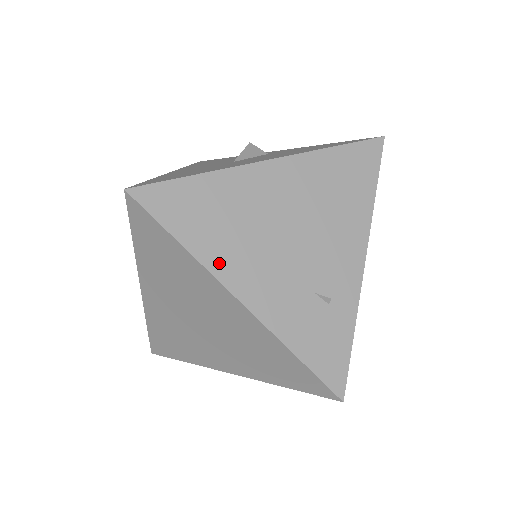
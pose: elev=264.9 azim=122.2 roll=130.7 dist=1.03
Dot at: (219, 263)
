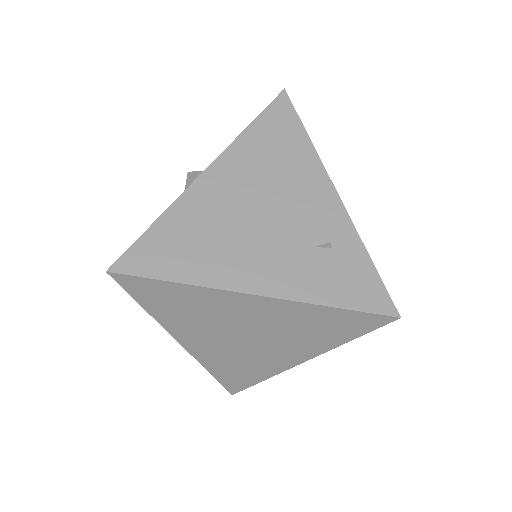
Dot at: (219, 277)
